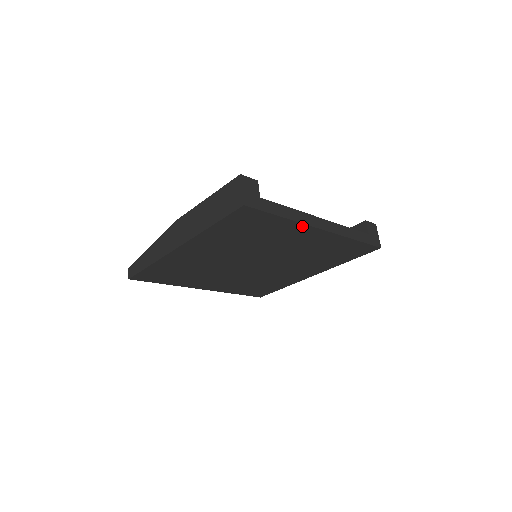
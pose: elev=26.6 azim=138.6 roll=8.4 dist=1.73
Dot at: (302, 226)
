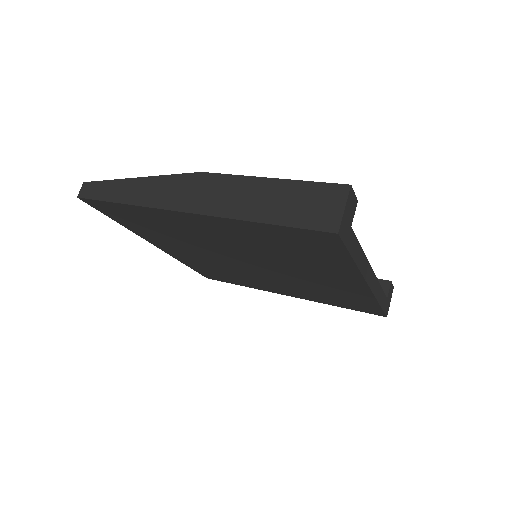
Dot at: (356, 274)
